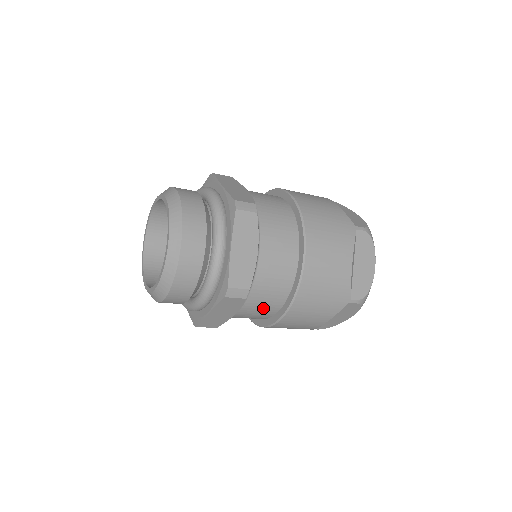
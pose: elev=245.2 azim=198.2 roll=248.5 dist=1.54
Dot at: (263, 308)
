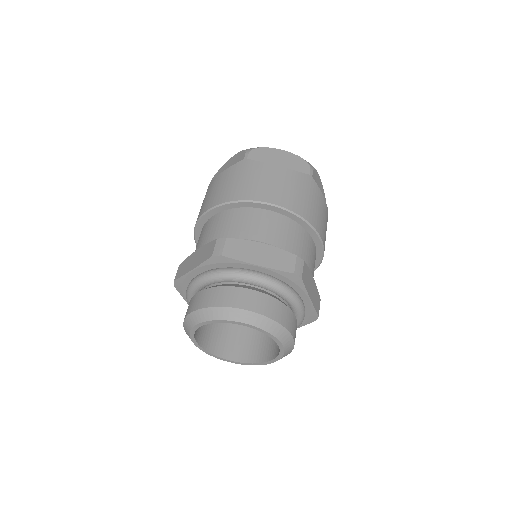
Dot at: occluded
